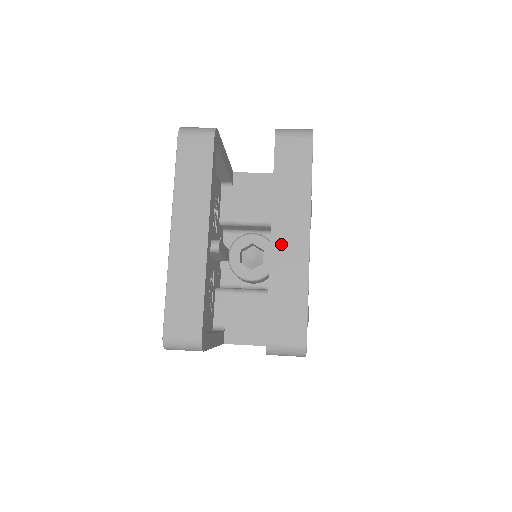
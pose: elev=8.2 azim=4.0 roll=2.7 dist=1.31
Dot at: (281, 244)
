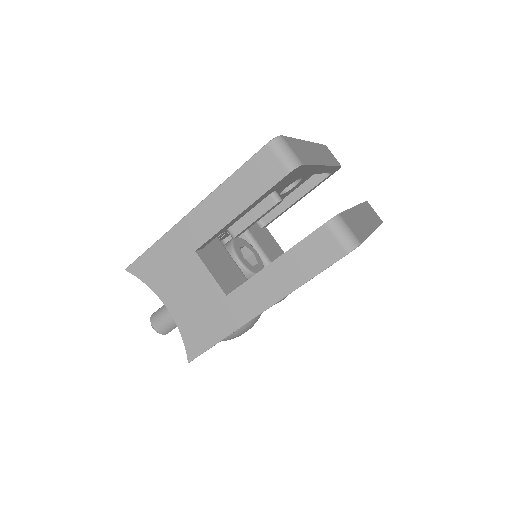
Dot at: (360, 213)
